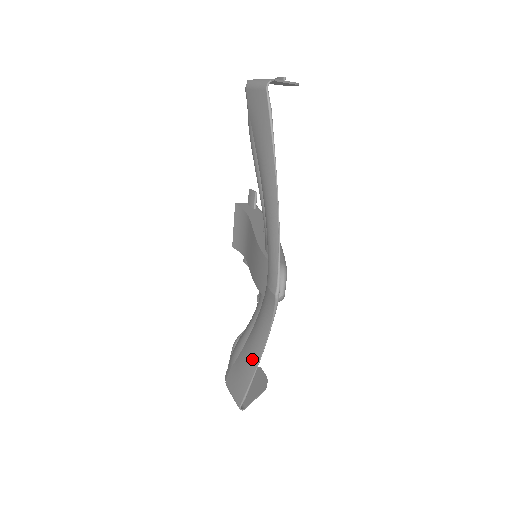
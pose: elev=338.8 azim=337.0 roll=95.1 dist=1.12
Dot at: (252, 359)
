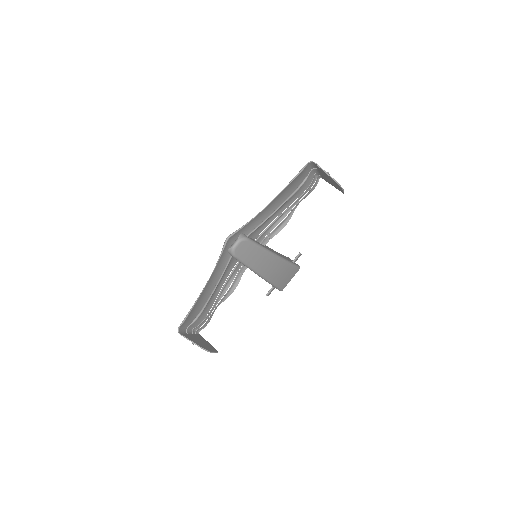
Dot at: (203, 292)
